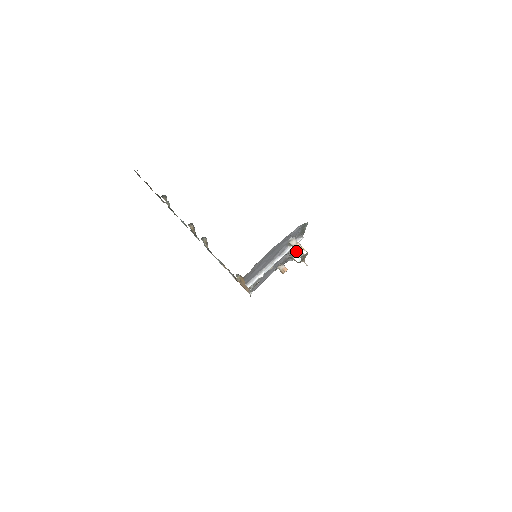
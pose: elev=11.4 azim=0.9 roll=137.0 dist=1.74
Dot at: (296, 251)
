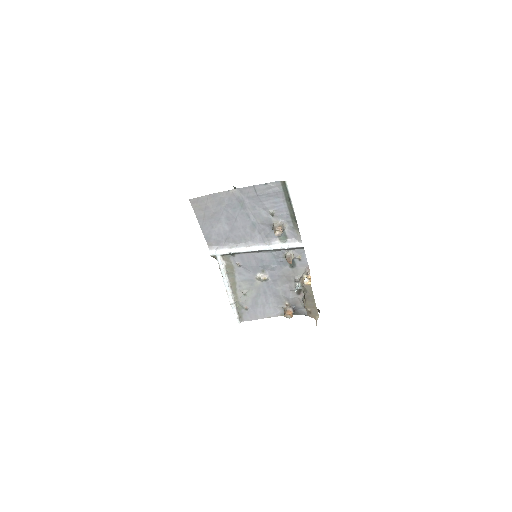
Dot at: (288, 258)
